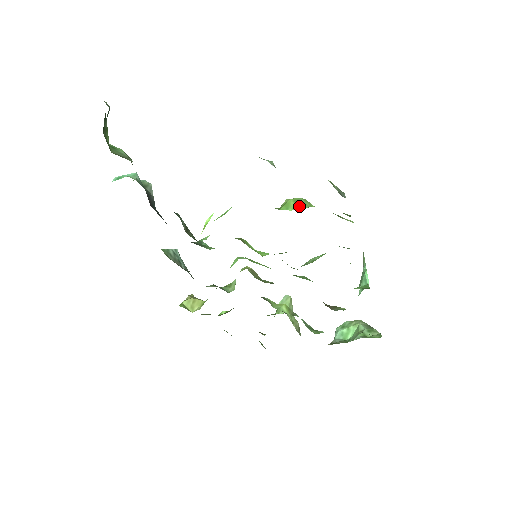
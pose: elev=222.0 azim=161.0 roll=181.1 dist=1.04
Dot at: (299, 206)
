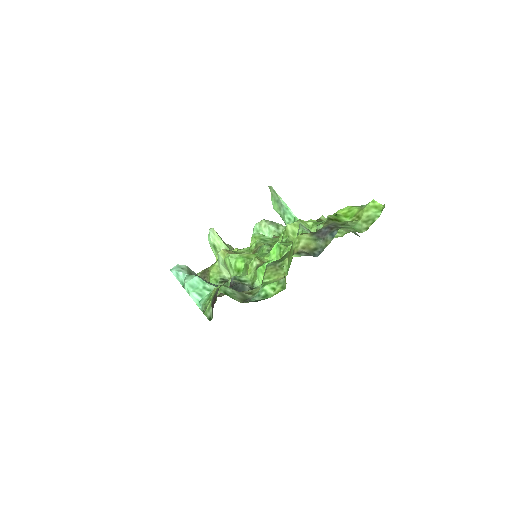
Dot at: occluded
